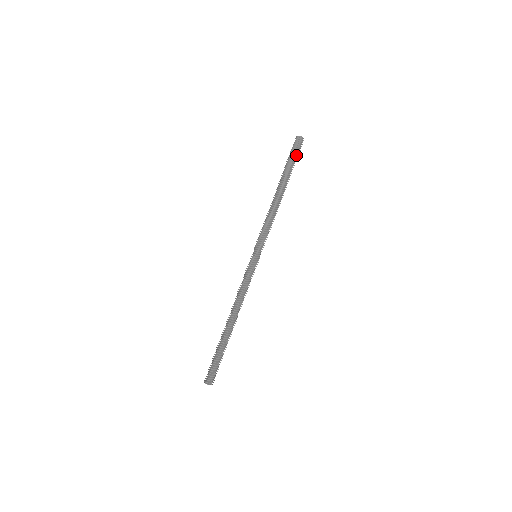
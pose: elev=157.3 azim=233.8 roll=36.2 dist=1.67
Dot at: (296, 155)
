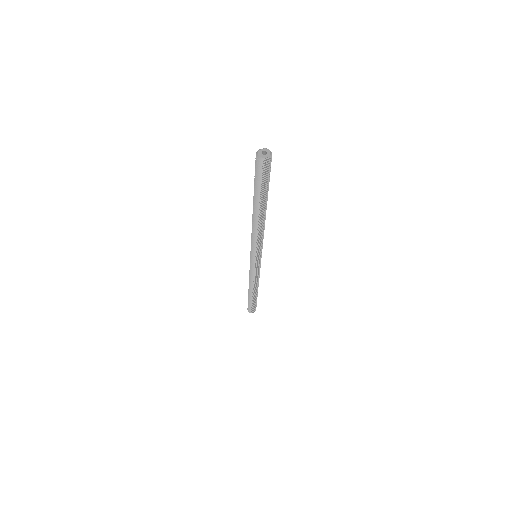
Dot at: (263, 179)
